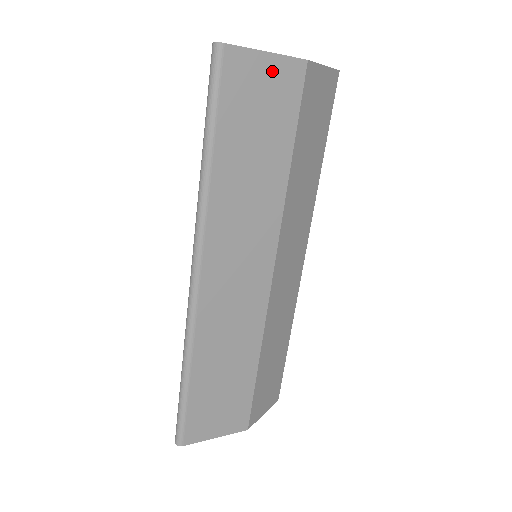
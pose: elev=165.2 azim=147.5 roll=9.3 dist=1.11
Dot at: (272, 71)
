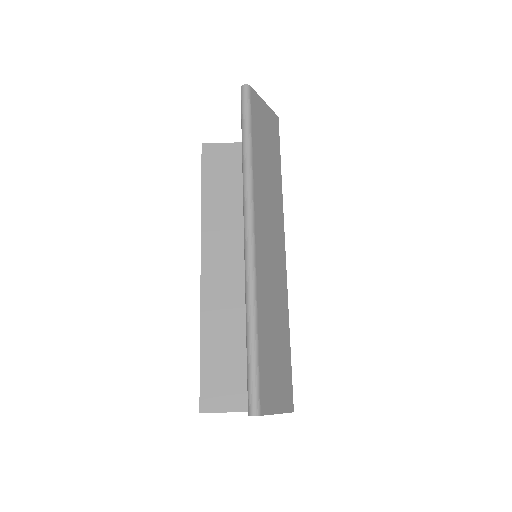
Dot at: (268, 113)
